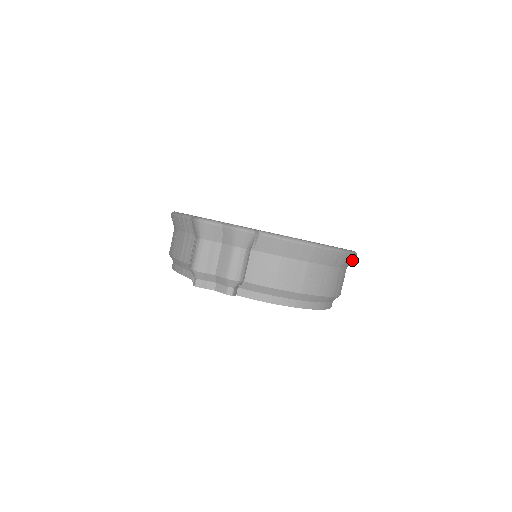
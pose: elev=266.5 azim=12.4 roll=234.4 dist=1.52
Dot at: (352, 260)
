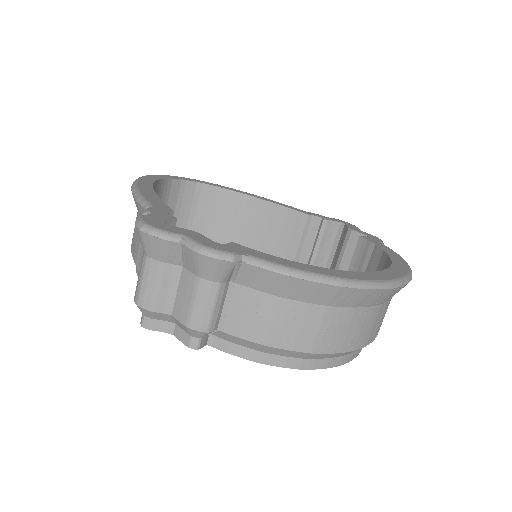
Dot at: occluded
